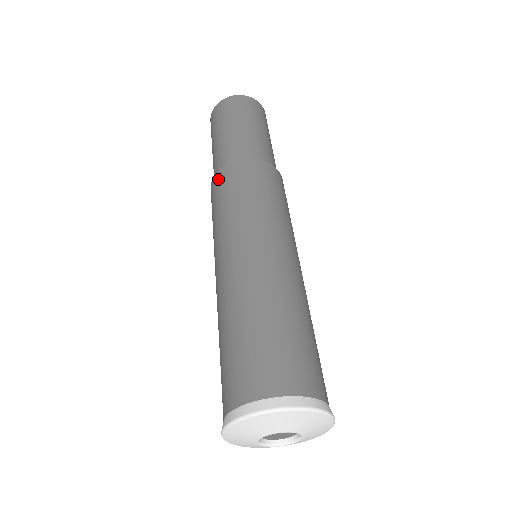
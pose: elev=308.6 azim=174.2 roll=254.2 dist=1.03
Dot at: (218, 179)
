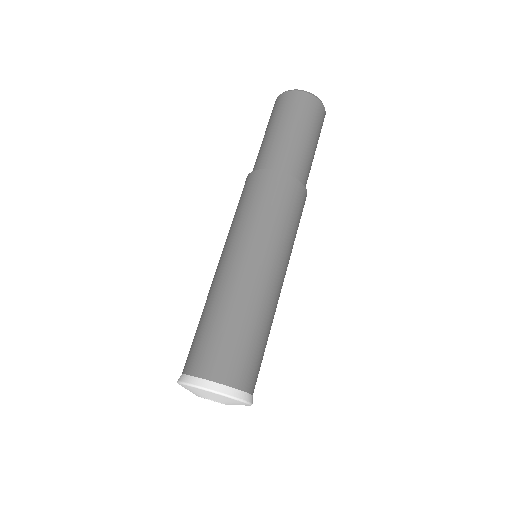
Dot at: occluded
